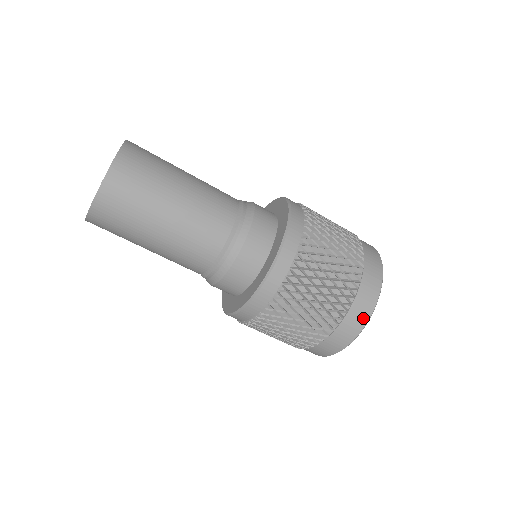
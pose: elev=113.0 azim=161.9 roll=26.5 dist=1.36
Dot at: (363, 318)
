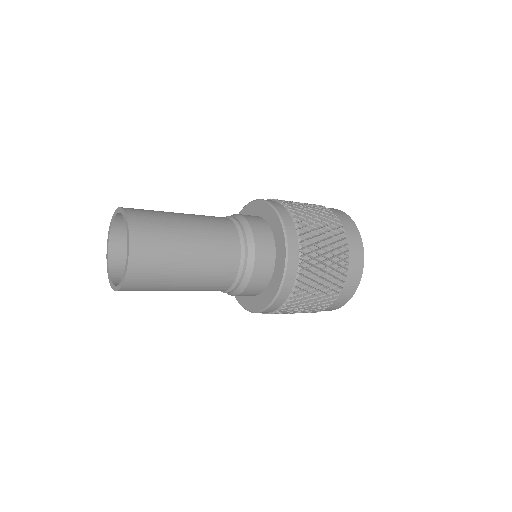
Dot at: (356, 232)
